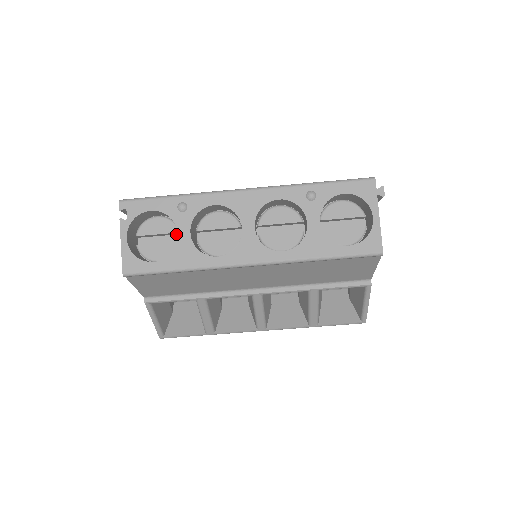
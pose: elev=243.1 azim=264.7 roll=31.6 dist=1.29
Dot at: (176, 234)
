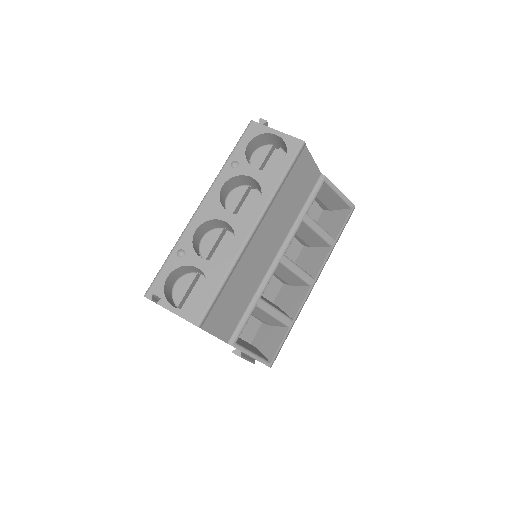
Dot at: (197, 280)
